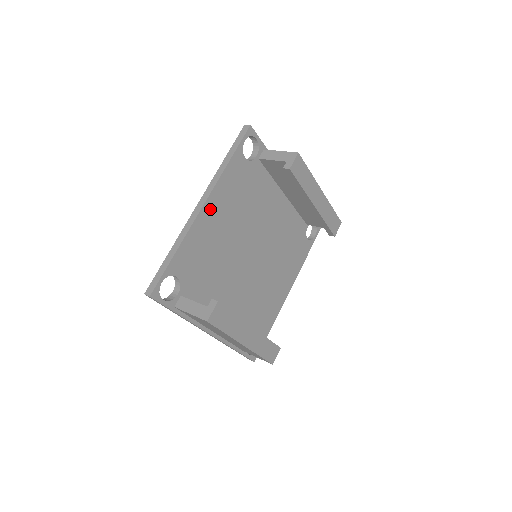
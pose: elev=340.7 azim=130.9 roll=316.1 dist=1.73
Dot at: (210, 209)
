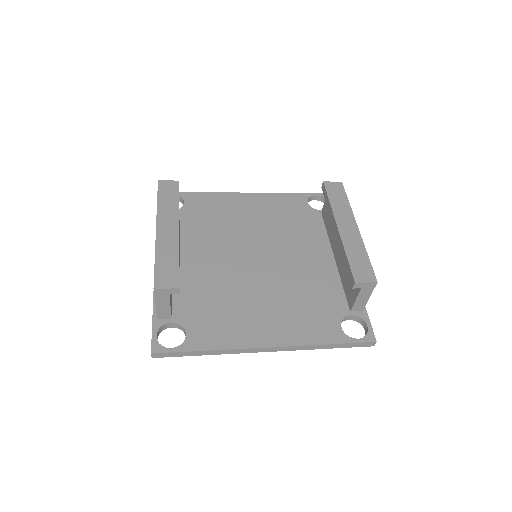
Dot at: (249, 199)
